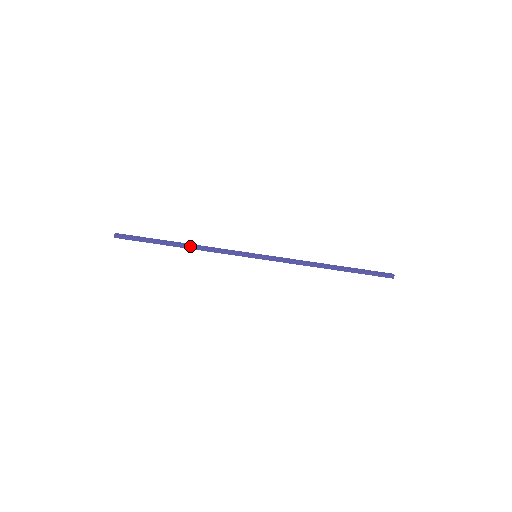
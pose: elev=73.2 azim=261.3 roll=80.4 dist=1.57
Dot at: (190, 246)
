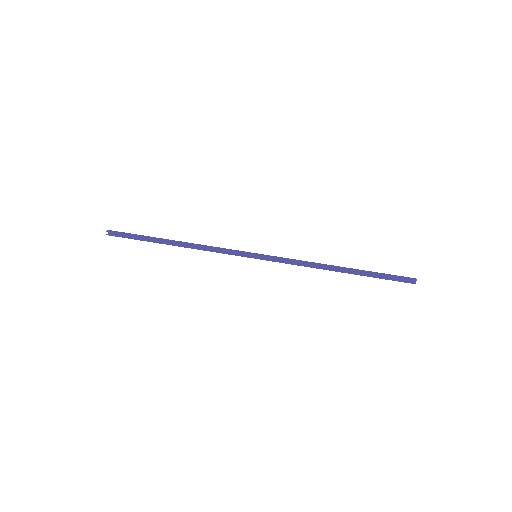
Dot at: (185, 243)
